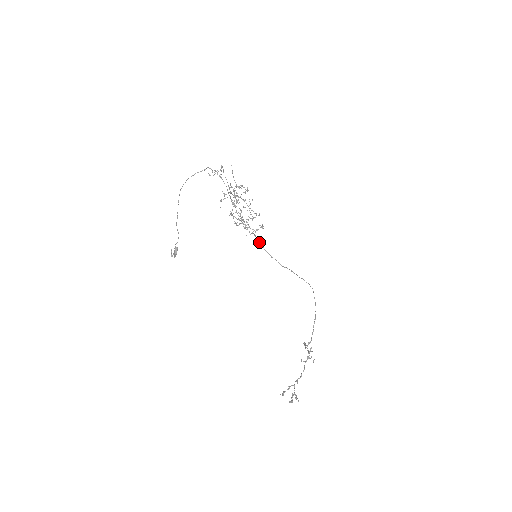
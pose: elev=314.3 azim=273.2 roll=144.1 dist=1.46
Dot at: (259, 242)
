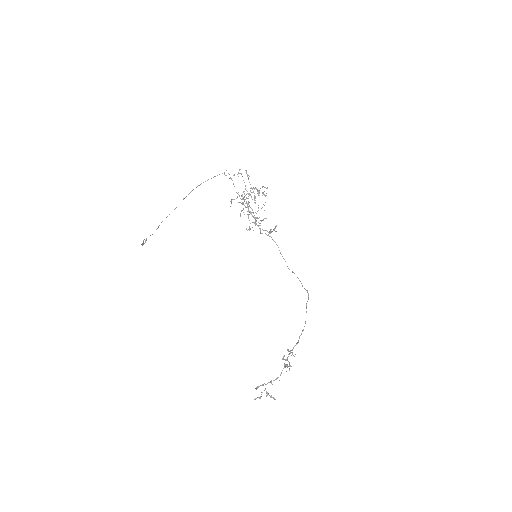
Dot at: occluded
